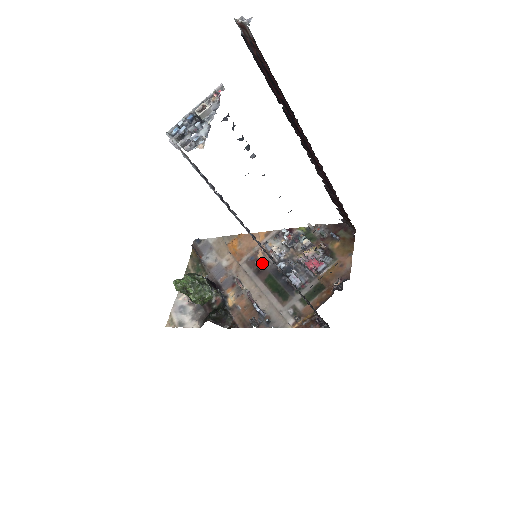
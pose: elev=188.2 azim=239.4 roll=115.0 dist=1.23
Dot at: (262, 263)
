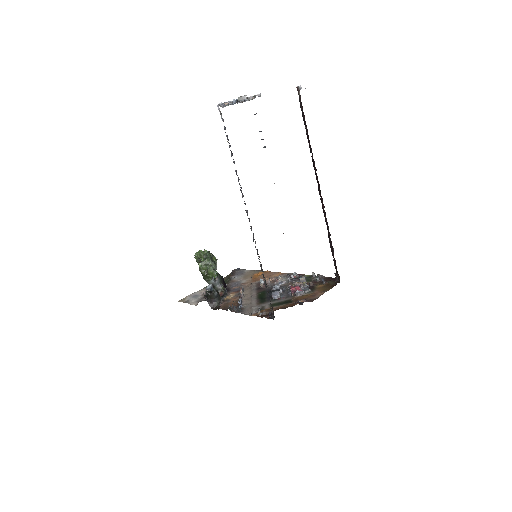
Dot at: occluded
